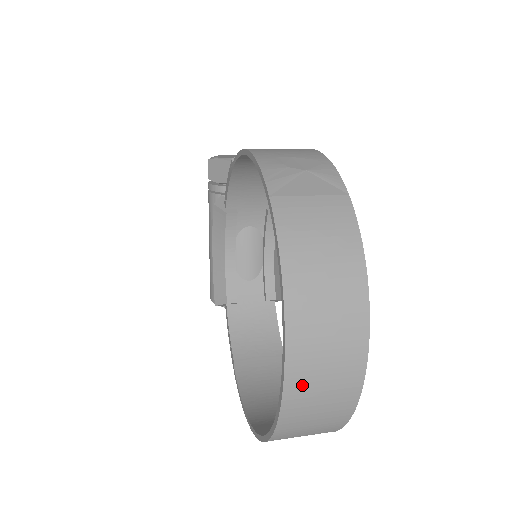
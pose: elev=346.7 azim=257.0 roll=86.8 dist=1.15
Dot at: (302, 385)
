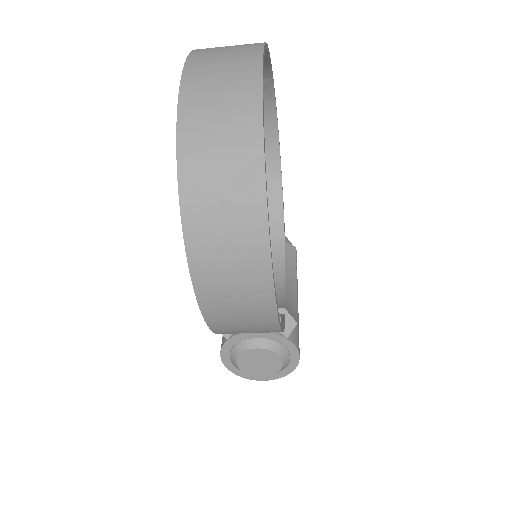
Dot at: (202, 64)
